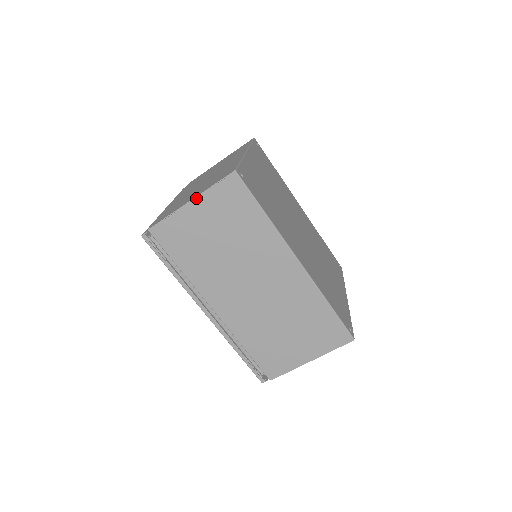
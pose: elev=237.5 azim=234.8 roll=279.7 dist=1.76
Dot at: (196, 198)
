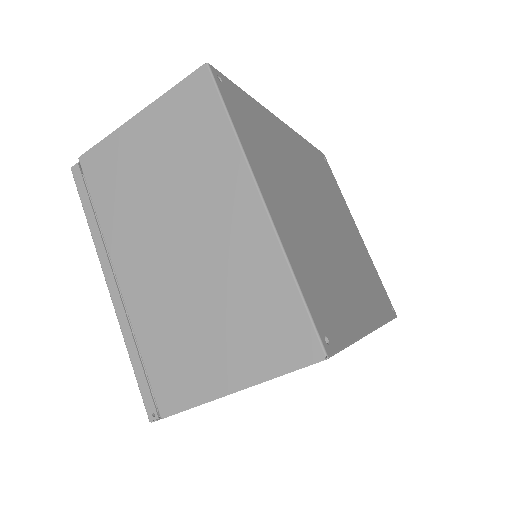
Dot at: occluded
